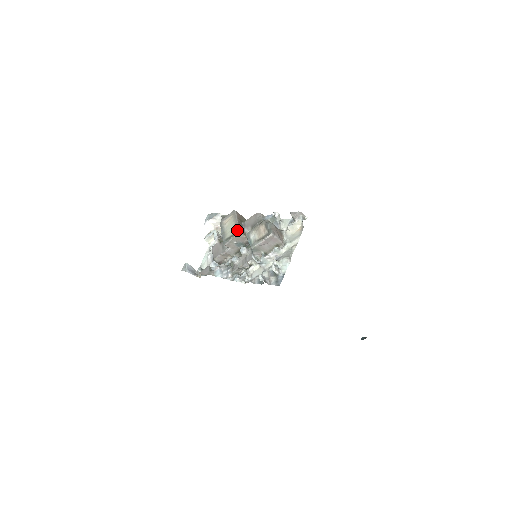
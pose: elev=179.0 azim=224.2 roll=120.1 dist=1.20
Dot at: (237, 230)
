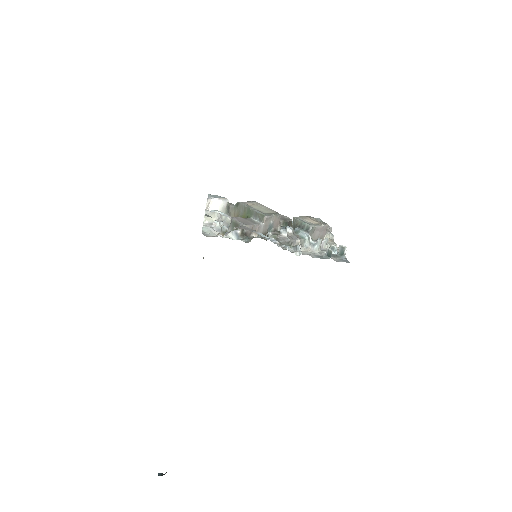
Dot at: (277, 212)
